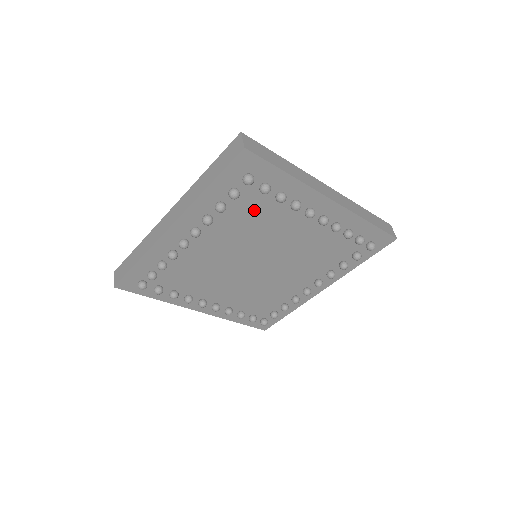
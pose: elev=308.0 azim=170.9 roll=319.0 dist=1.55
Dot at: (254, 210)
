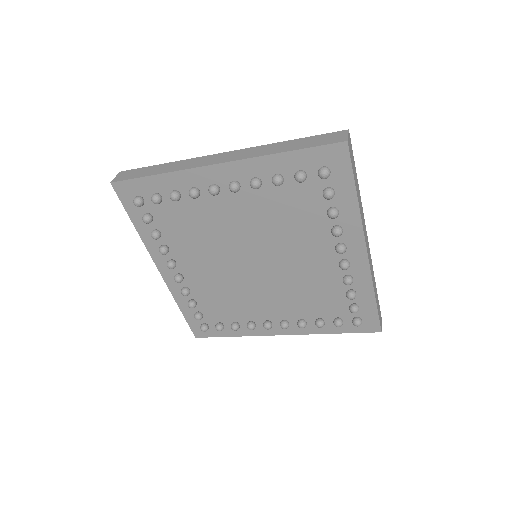
Dot at: (299, 207)
